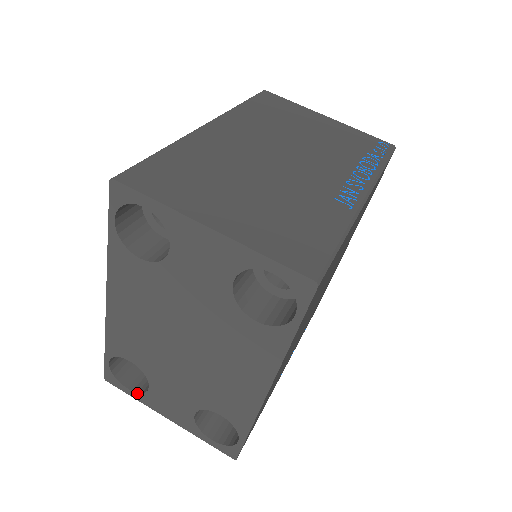
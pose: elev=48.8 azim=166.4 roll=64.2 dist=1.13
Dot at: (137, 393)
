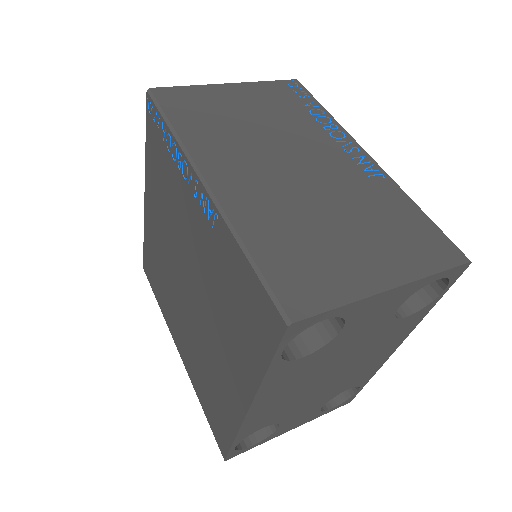
Dot at: (263, 440)
